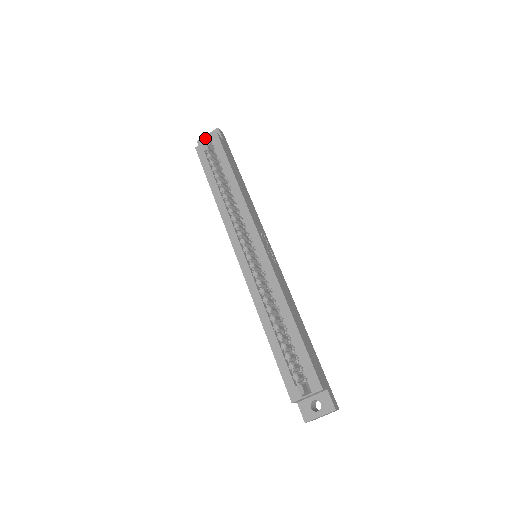
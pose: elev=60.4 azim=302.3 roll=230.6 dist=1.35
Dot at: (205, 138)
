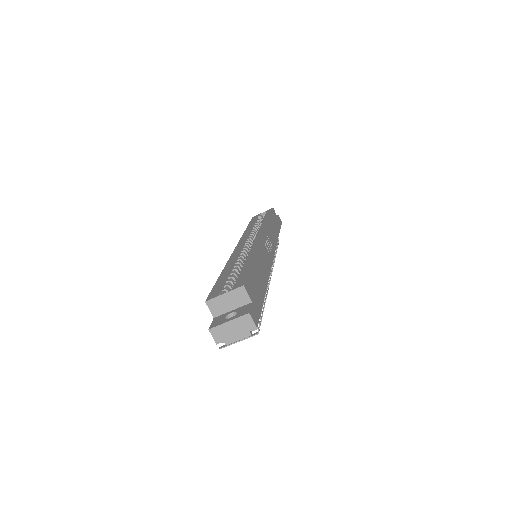
Dot at: occluded
